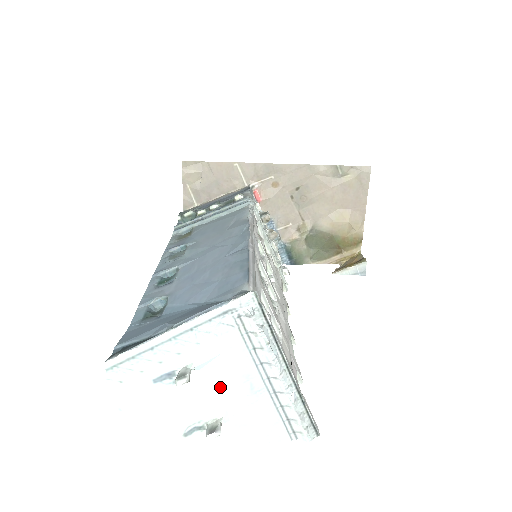
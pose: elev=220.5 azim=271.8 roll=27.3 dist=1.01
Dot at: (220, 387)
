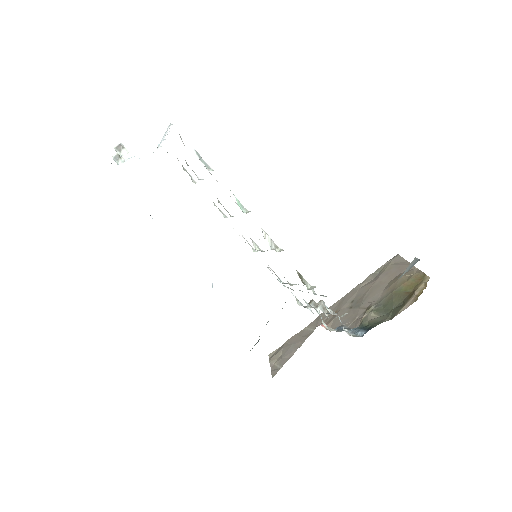
Dot at: occluded
